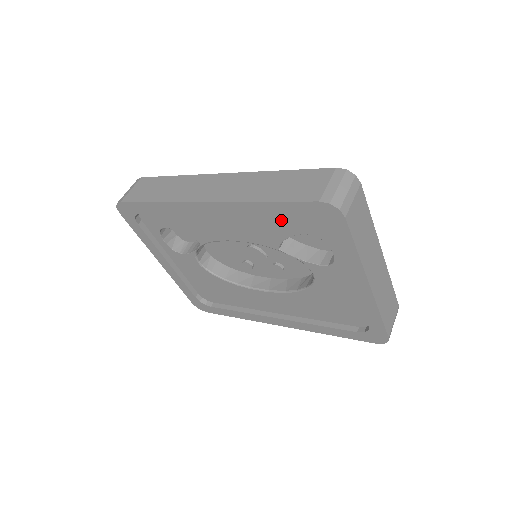
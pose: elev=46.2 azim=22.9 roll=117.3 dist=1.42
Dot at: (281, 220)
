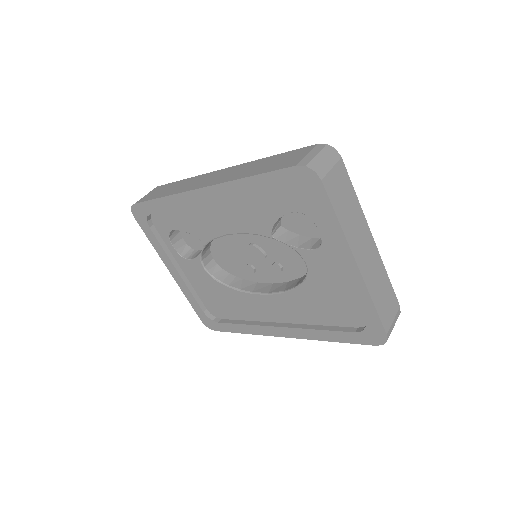
Dot at: (269, 199)
